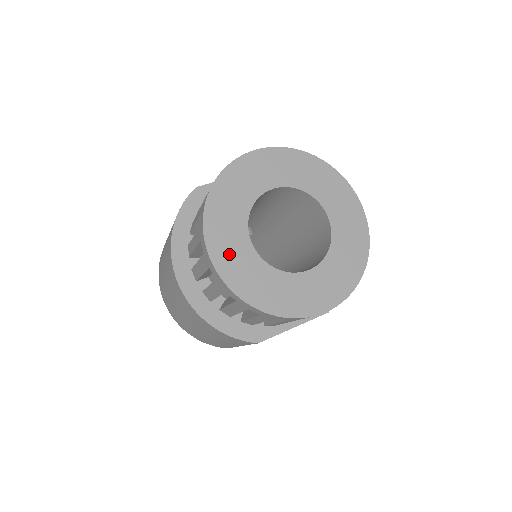
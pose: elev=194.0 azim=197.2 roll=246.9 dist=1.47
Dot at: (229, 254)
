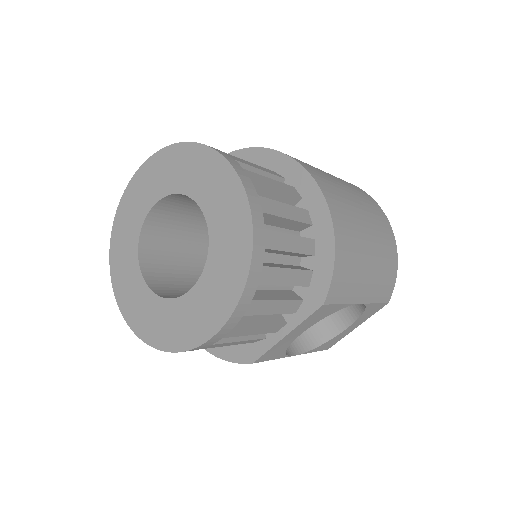
Dot at: (130, 298)
